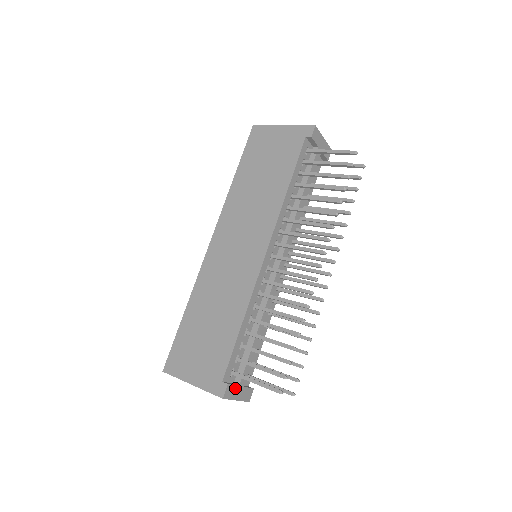
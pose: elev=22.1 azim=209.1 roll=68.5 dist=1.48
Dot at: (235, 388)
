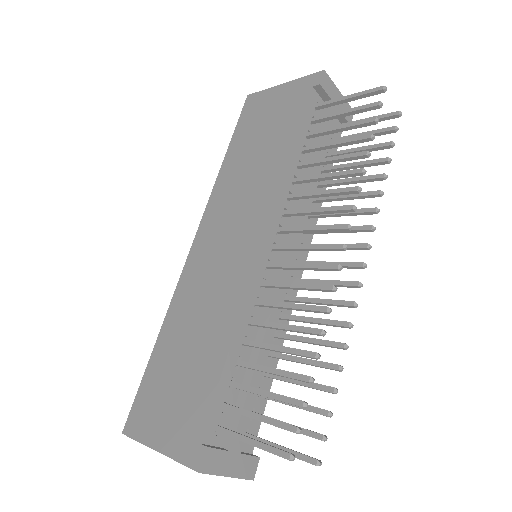
Dot at: (223, 455)
